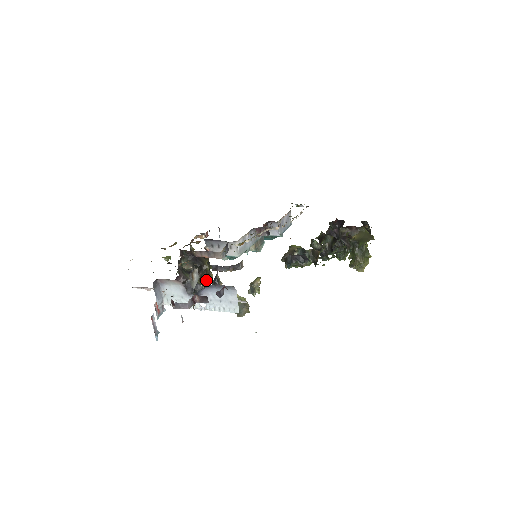
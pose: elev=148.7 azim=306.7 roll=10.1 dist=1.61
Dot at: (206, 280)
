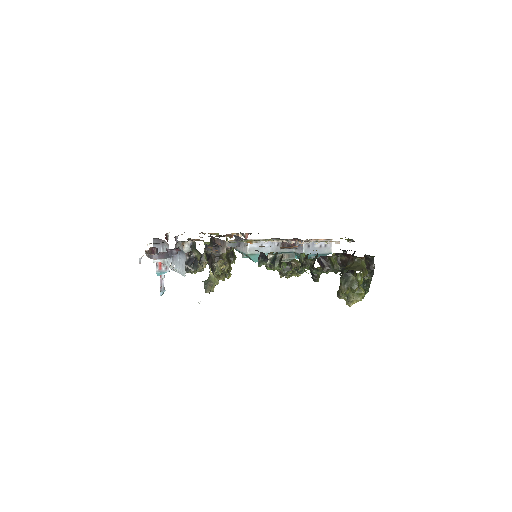
Dot at: occluded
